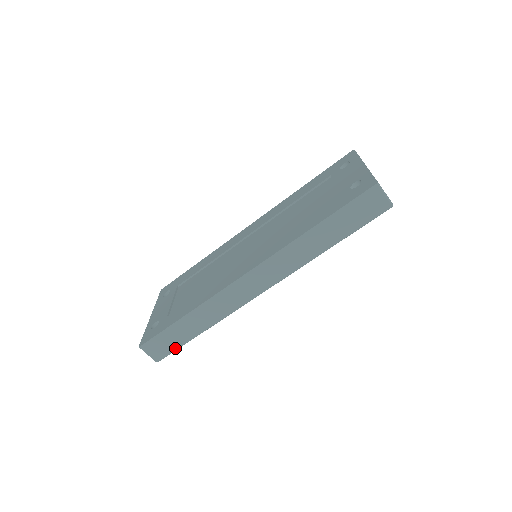
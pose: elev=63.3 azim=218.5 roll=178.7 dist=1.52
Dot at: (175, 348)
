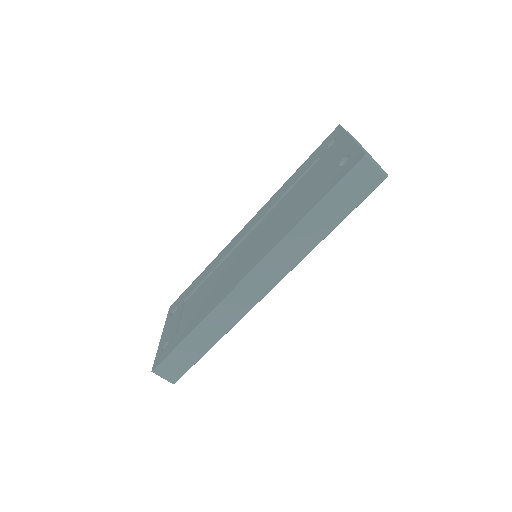
Dot at: (189, 366)
